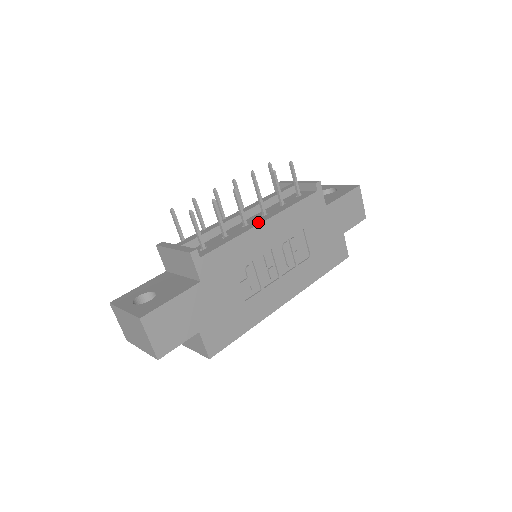
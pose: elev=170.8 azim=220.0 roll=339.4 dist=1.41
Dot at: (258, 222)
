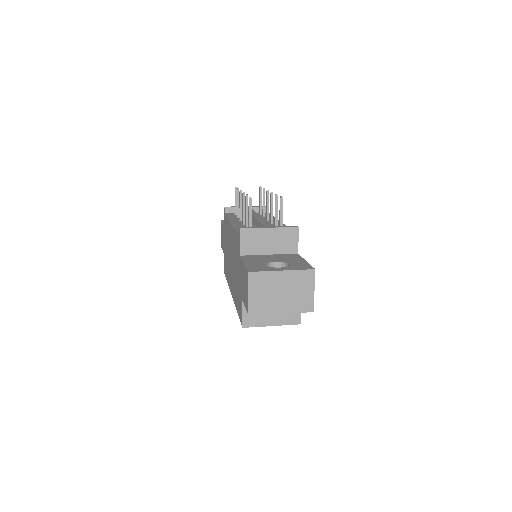
Dot at: (278, 222)
